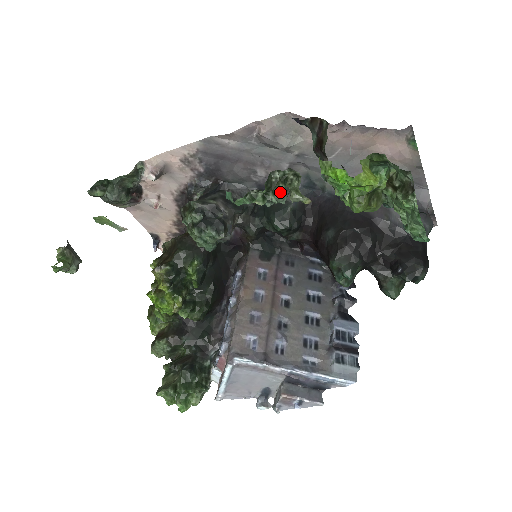
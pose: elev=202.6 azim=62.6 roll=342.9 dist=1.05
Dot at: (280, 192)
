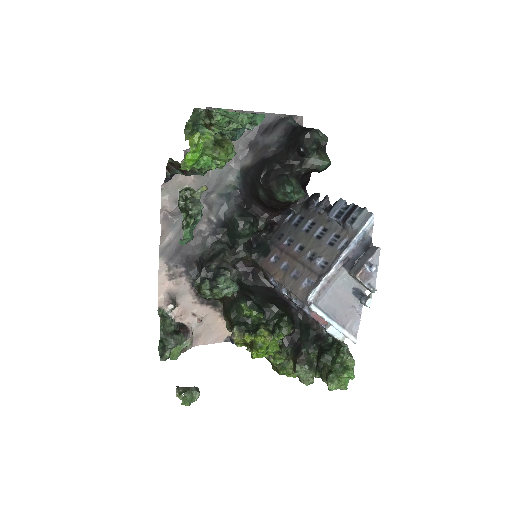
Dot at: (192, 205)
